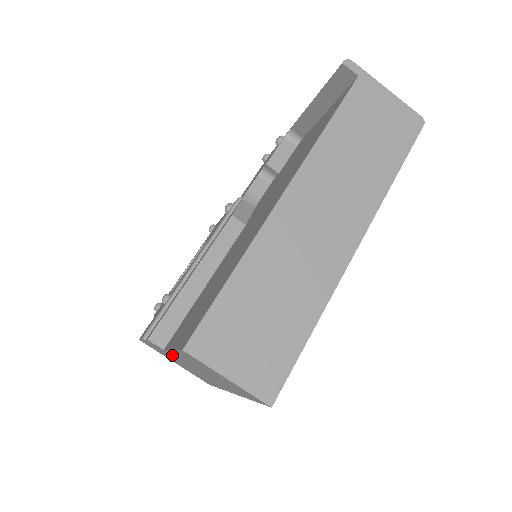
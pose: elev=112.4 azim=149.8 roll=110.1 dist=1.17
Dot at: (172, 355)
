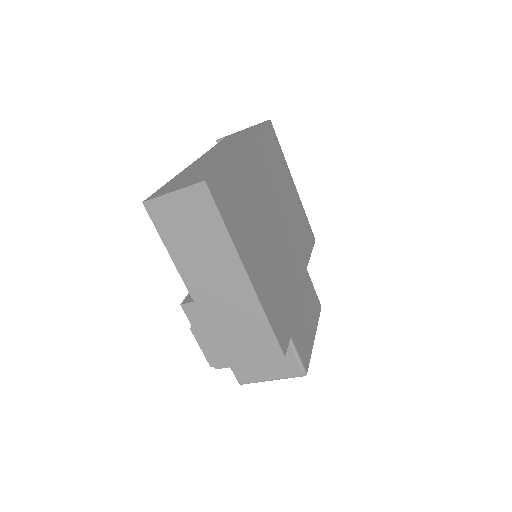
Dot at: (199, 298)
